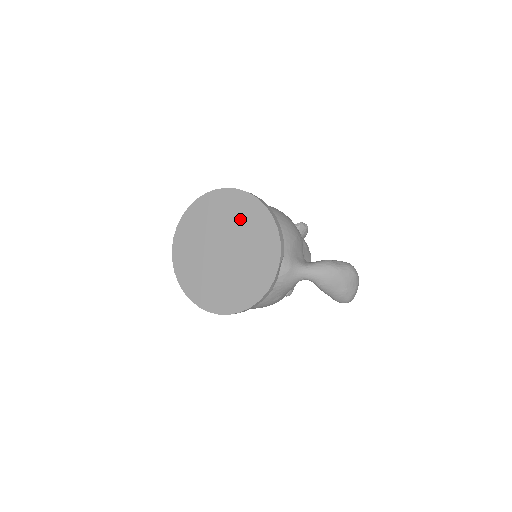
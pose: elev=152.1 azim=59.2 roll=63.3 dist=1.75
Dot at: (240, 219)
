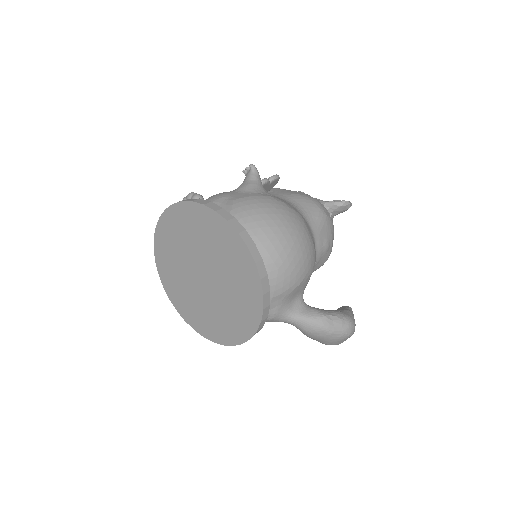
Dot at: (230, 265)
